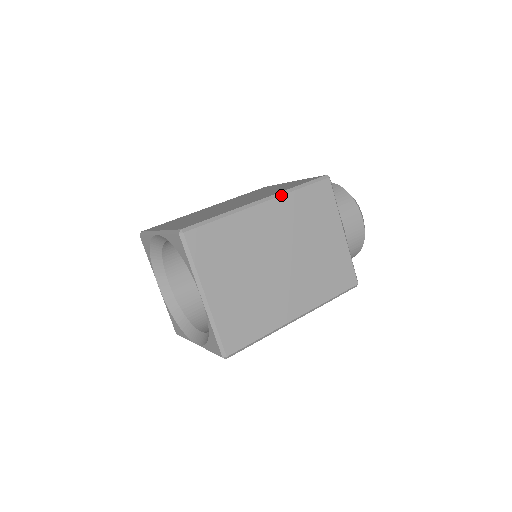
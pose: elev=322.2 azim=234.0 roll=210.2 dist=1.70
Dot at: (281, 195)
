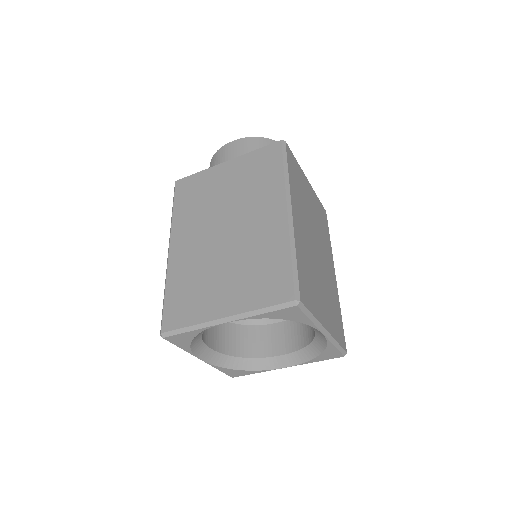
Dot at: (290, 191)
